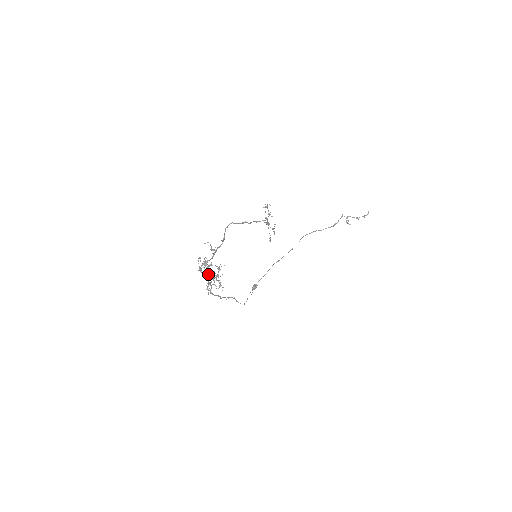
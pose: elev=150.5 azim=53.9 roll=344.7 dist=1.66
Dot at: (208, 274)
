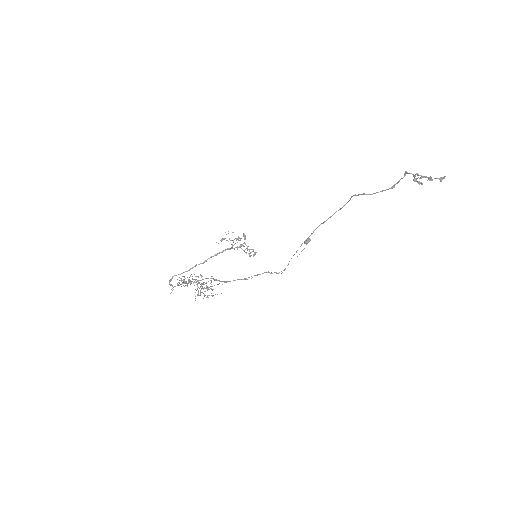
Dot at: (200, 284)
